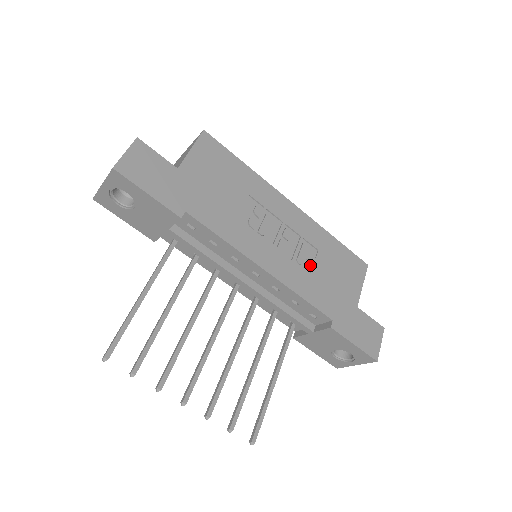
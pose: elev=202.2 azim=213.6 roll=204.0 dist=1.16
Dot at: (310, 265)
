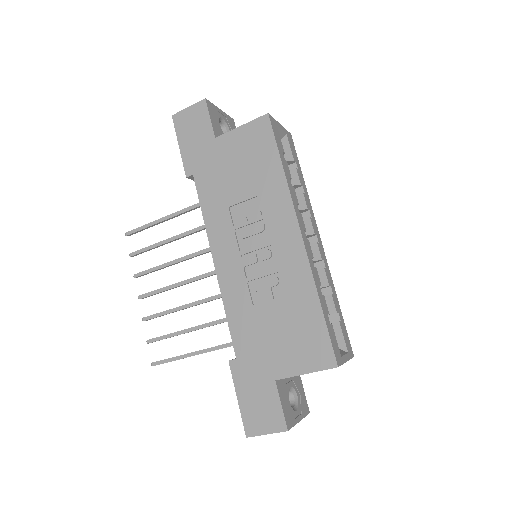
Dot at: (264, 300)
